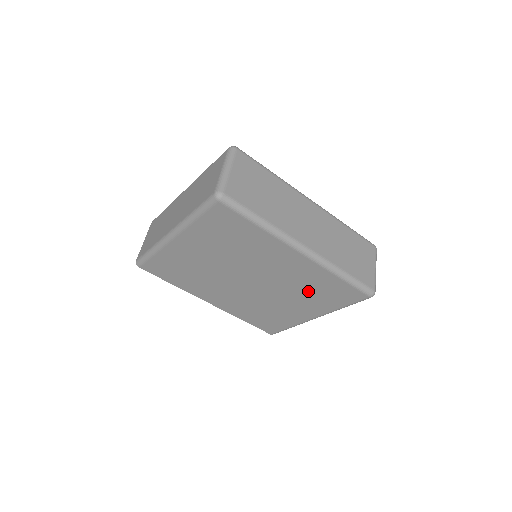
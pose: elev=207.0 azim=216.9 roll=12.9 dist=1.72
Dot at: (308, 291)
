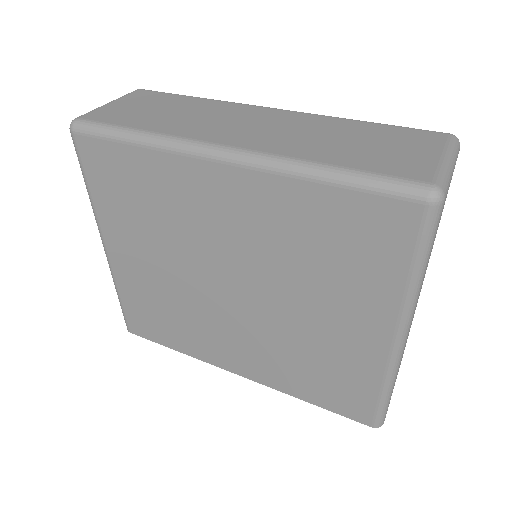
Dot at: (315, 261)
